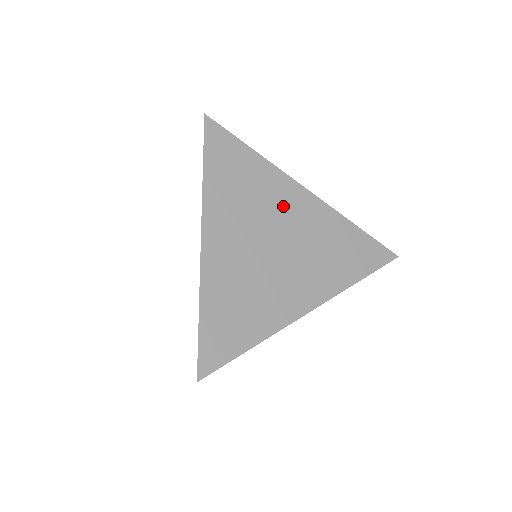
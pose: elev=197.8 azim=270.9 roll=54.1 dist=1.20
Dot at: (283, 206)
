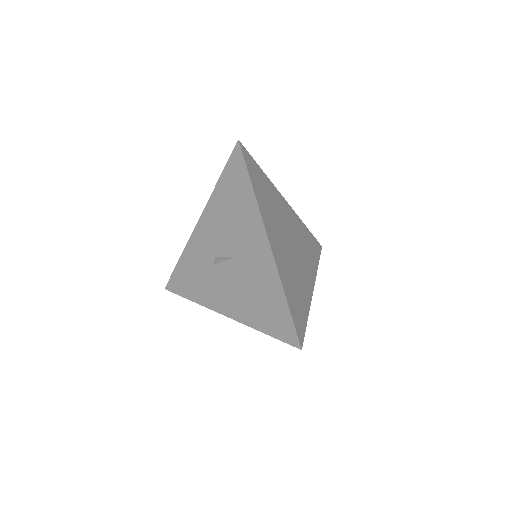
Dot at: (284, 214)
